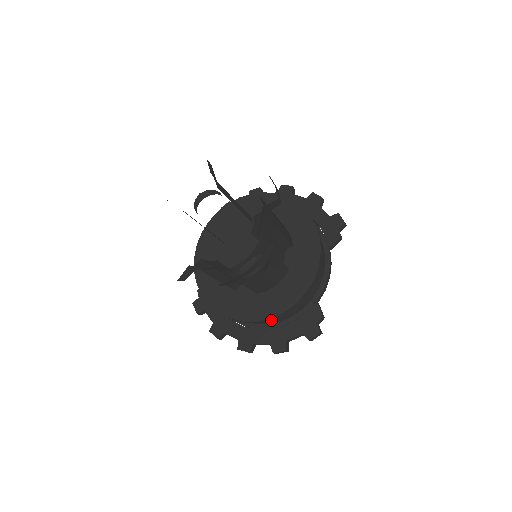
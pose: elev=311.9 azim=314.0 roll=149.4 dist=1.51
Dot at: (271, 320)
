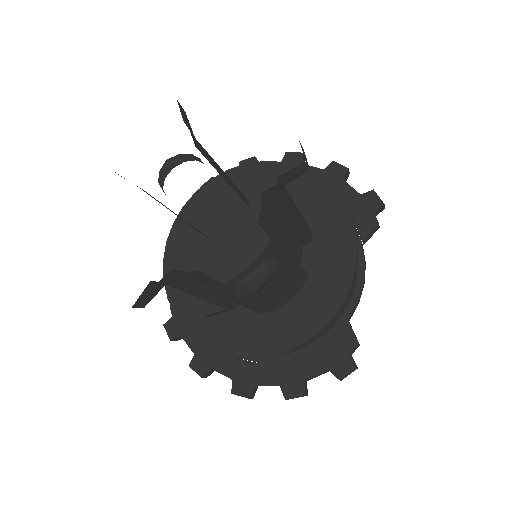
Dot at: occluded
